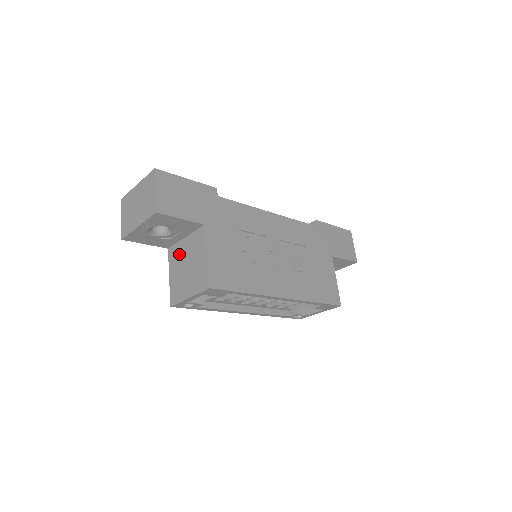
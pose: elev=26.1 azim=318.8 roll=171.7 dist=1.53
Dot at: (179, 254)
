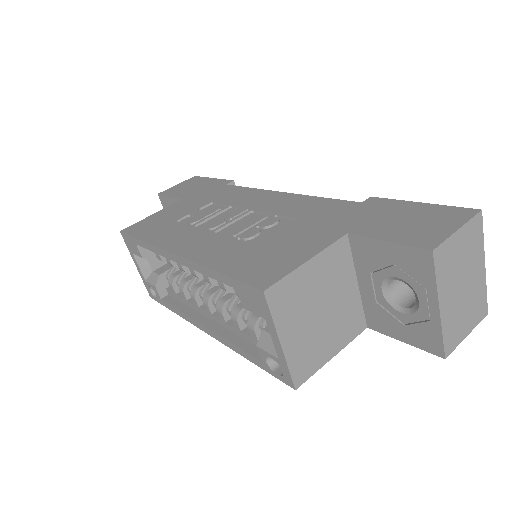
Dot at: occluded
